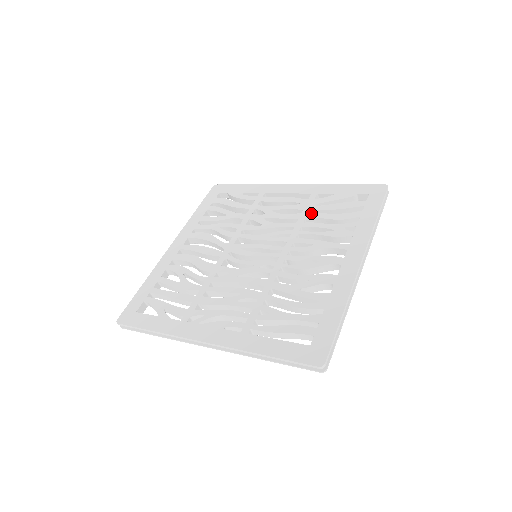
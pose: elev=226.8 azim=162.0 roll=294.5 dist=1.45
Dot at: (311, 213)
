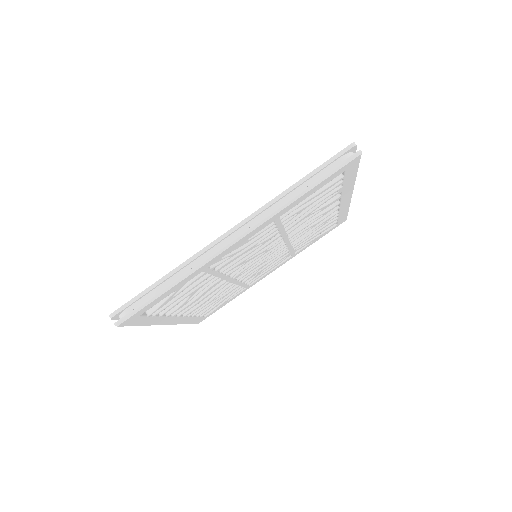
Dot at: occluded
